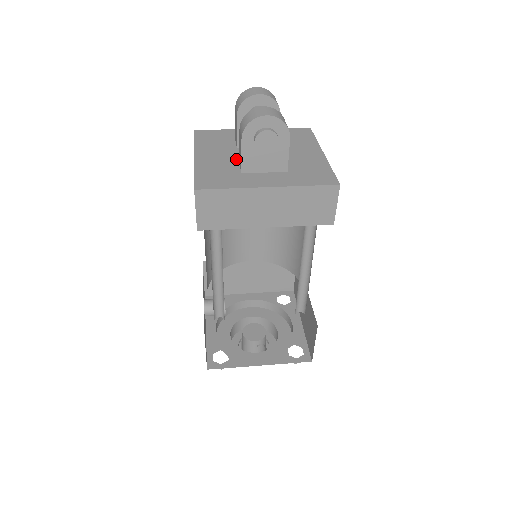
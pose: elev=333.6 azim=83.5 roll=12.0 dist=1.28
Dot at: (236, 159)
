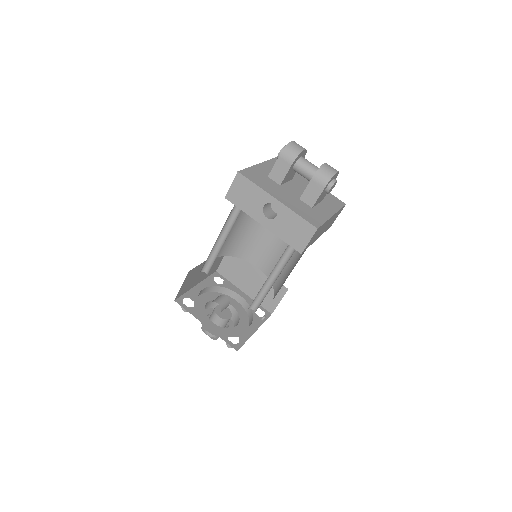
Dot at: (294, 196)
